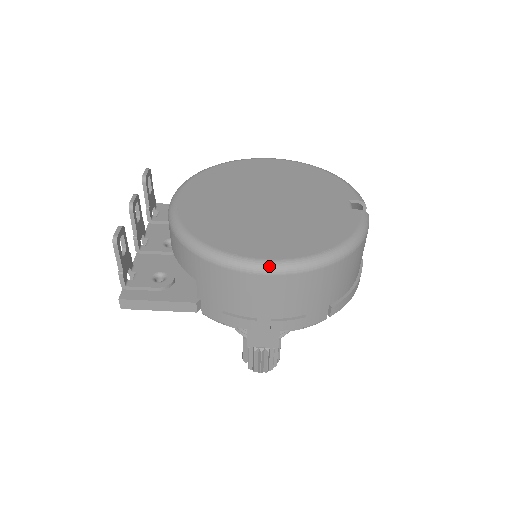
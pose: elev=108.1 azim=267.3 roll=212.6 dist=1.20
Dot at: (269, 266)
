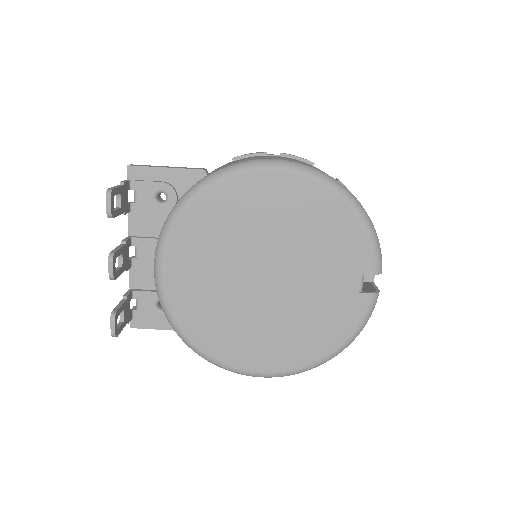
Dot at: occluded
